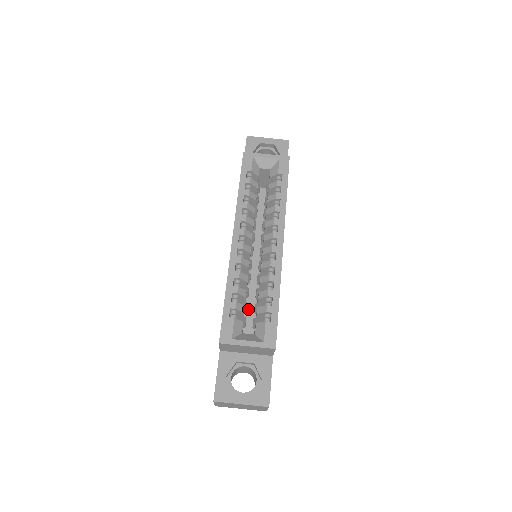
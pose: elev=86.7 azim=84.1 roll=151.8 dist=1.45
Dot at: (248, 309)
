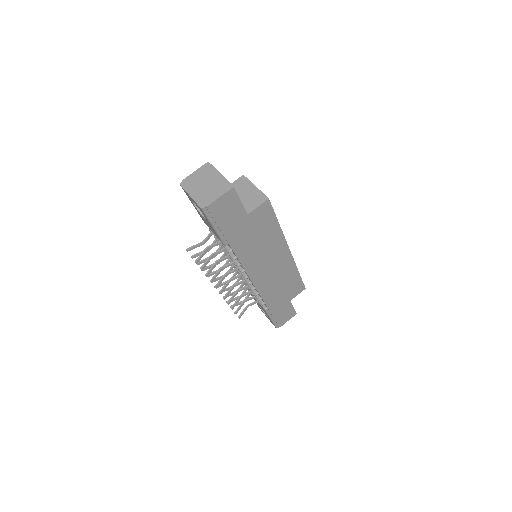
Dot at: occluded
